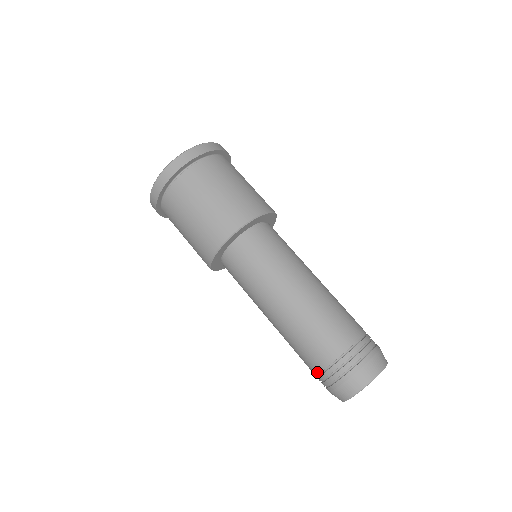
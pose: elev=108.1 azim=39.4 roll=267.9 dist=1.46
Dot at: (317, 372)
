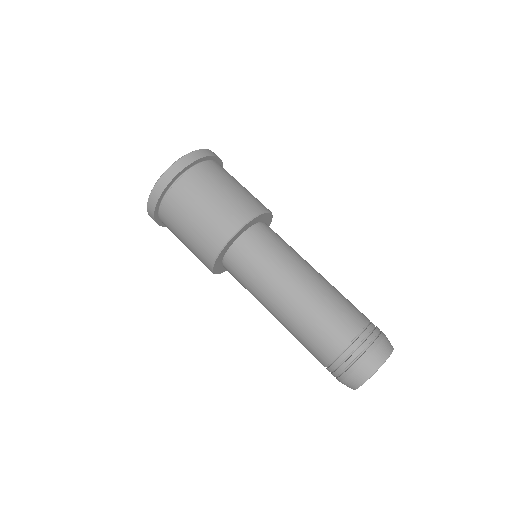
Dot at: (332, 357)
